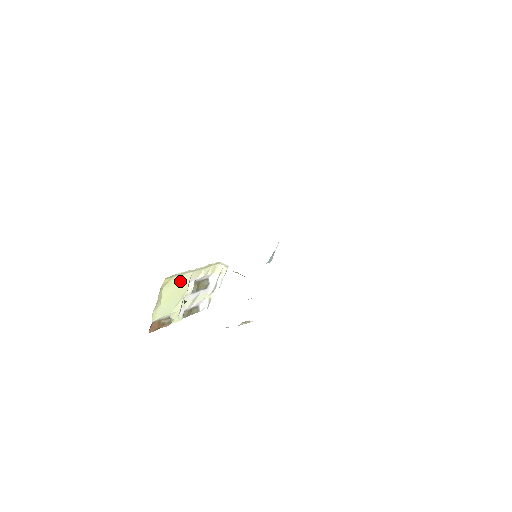
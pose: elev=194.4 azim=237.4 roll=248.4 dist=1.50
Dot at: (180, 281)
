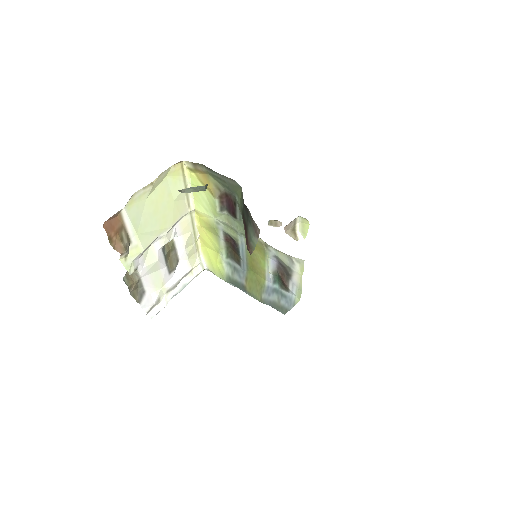
Dot at: (177, 201)
